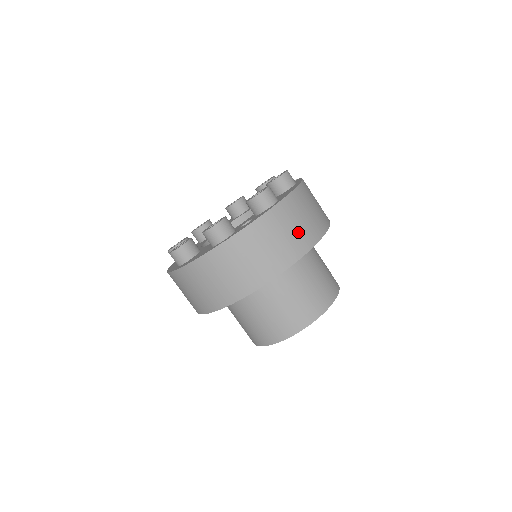
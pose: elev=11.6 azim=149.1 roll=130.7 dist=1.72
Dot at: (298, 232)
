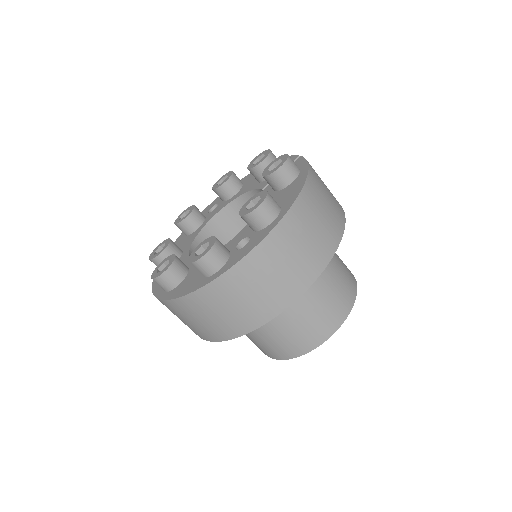
Dot at: (309, 250)
